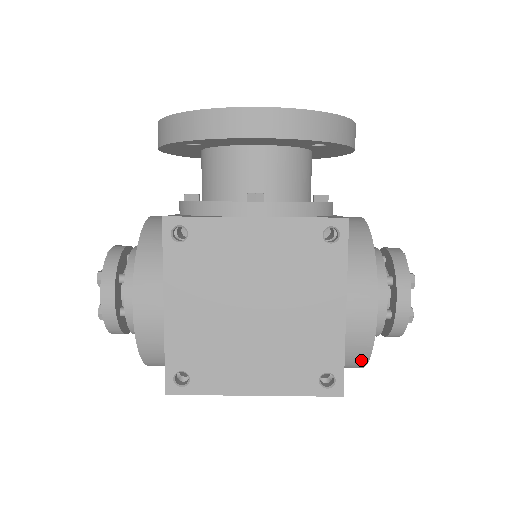
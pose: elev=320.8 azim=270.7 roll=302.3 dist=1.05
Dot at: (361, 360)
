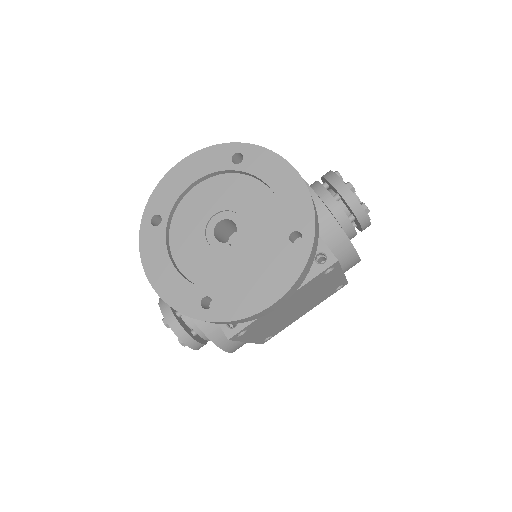
Dot at: occluded
